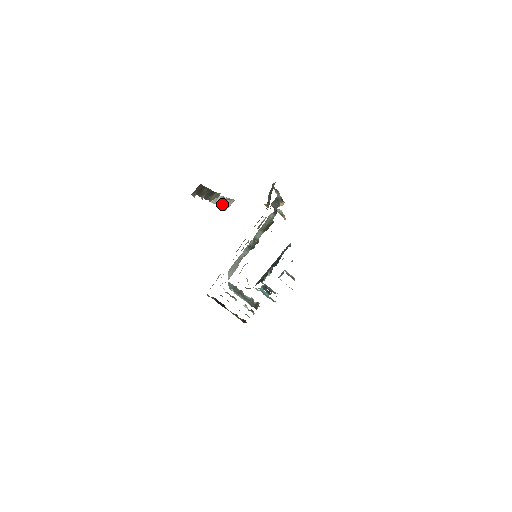
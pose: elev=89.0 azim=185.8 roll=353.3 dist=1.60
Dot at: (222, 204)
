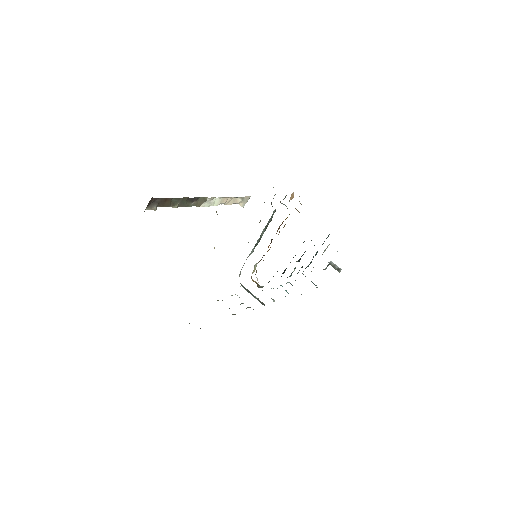
Dot at: (231, 203)
